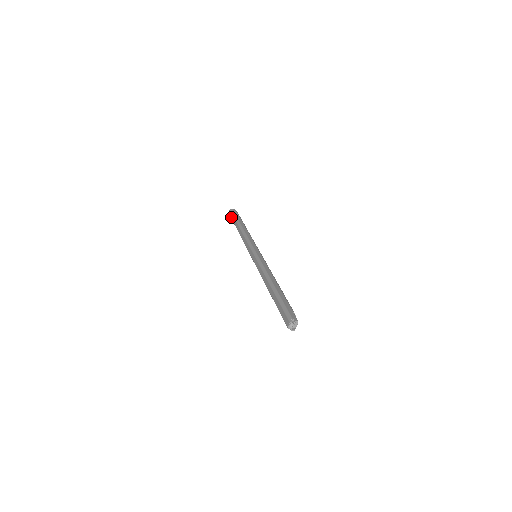
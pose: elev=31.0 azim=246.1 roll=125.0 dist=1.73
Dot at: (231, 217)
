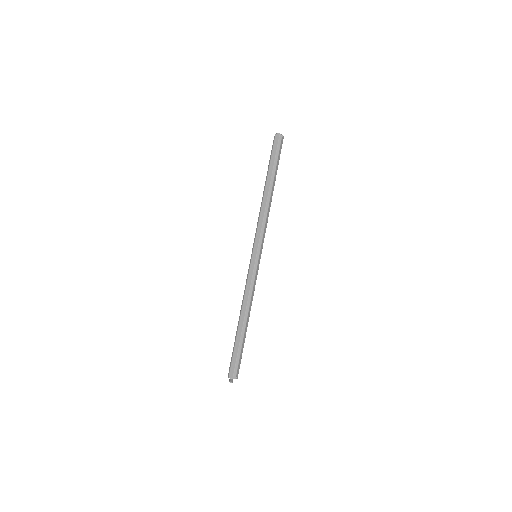
Dot at: (273, 151)
